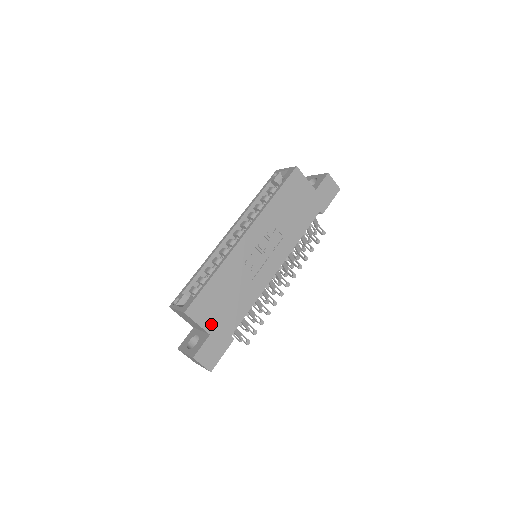
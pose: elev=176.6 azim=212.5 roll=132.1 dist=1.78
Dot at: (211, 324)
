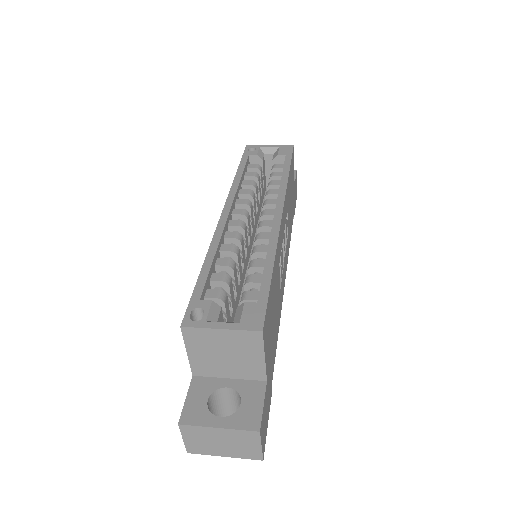
Dot at: (268, 360)
